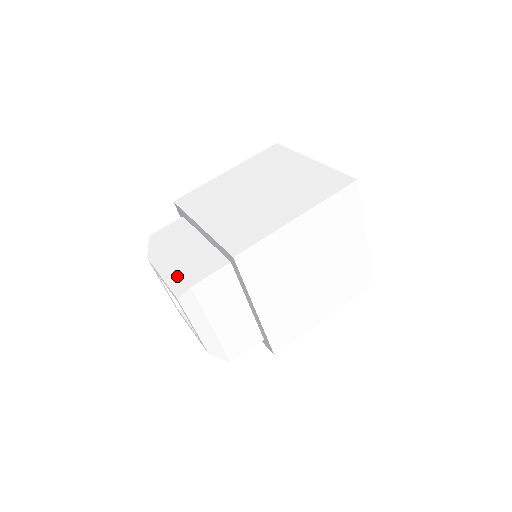
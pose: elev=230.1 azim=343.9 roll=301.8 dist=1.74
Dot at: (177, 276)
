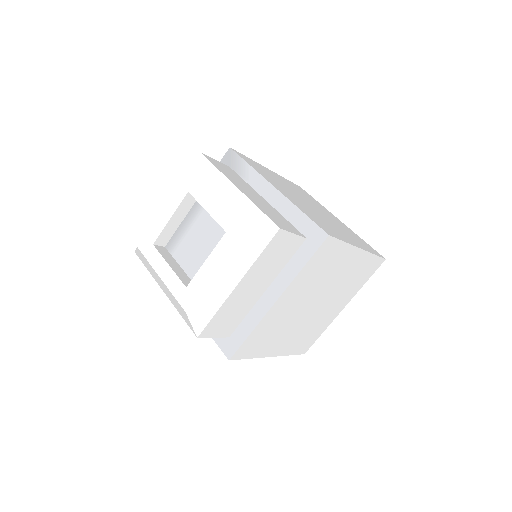
Dot at: (254, 209)
